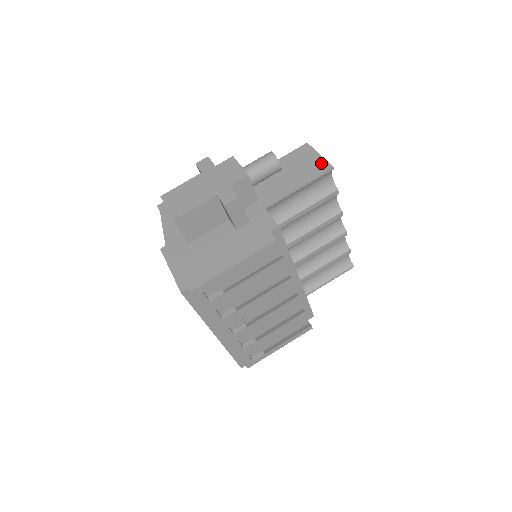
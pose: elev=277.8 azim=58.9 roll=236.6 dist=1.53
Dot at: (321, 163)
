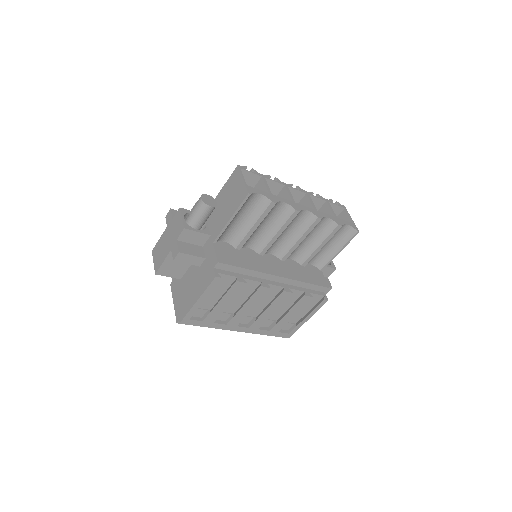
Dot at: (242, 190)
